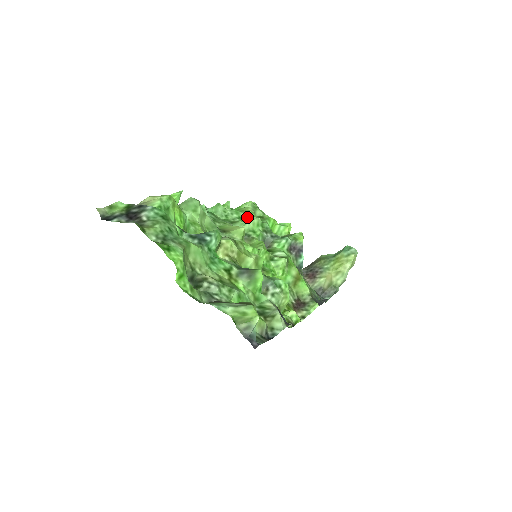
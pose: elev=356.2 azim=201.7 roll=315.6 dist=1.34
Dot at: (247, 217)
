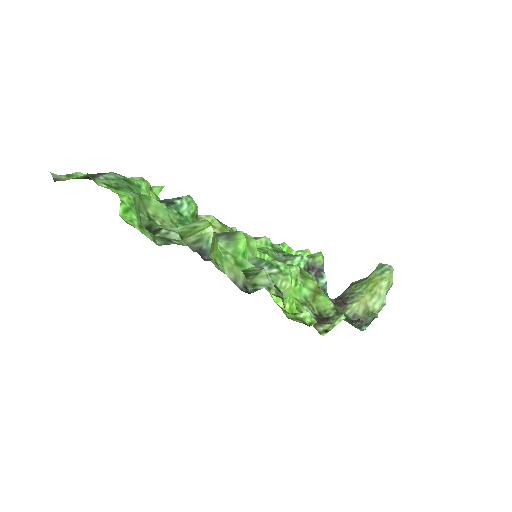
Dot at: (254, 238)
